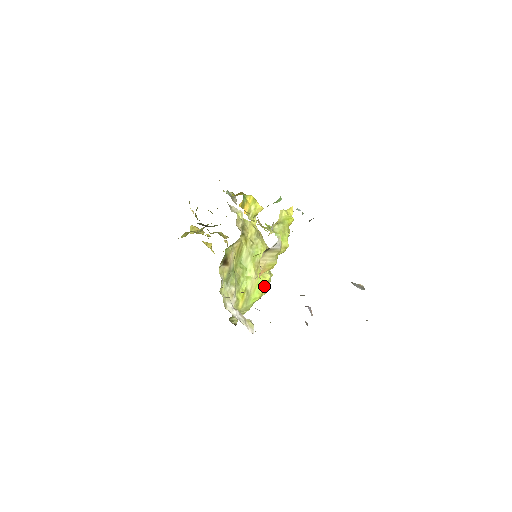
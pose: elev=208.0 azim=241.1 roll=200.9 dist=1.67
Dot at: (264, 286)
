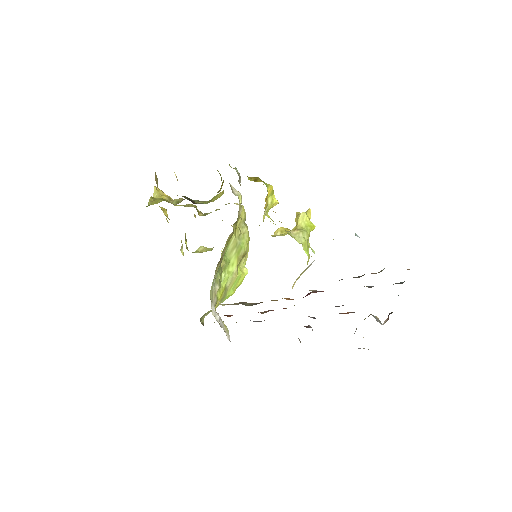
Dot at: (240, 282)
